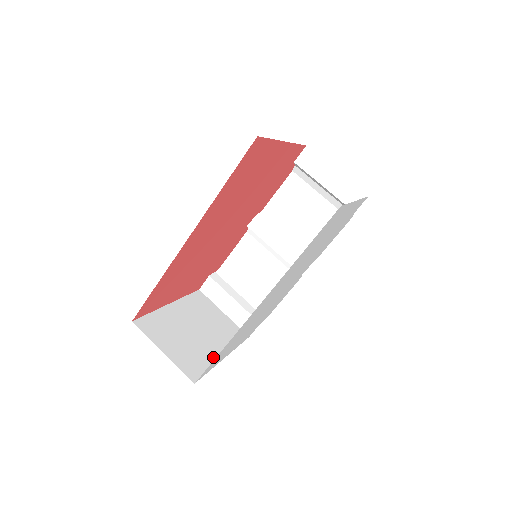
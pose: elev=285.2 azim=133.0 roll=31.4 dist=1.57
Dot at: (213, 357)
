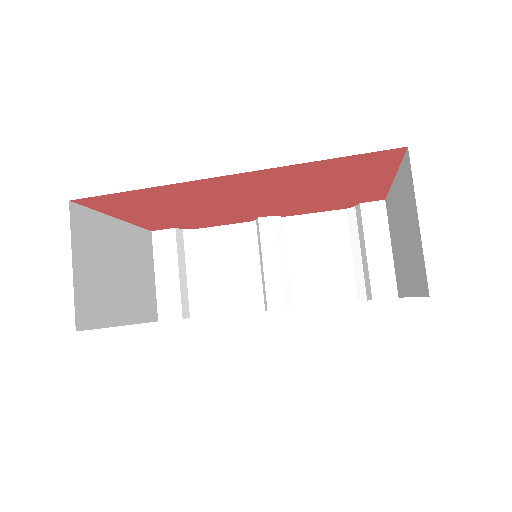
Dot at: (115, 315)
